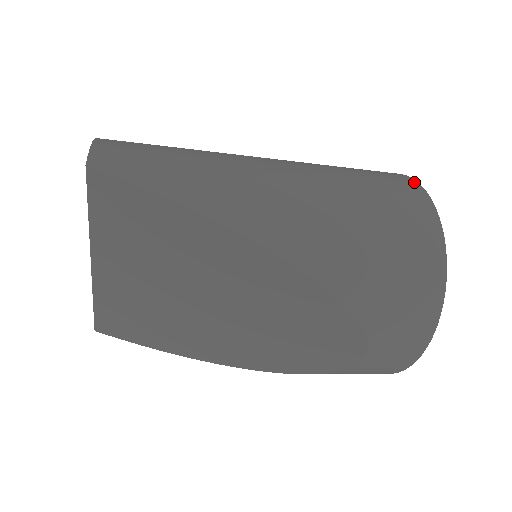
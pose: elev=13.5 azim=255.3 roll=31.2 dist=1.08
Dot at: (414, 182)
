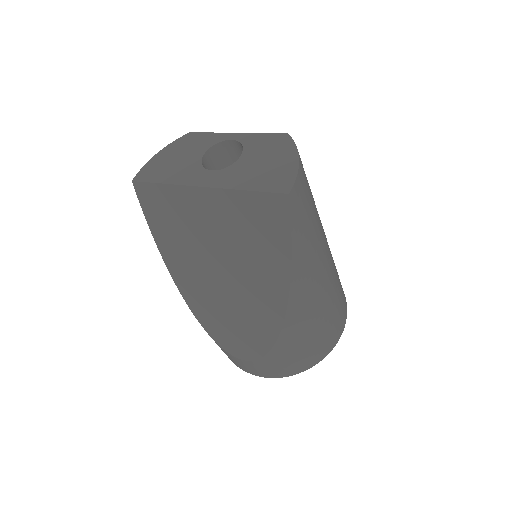
Dot at: occluded
